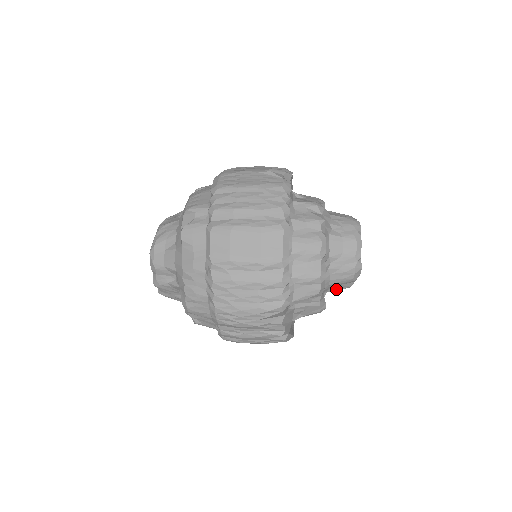
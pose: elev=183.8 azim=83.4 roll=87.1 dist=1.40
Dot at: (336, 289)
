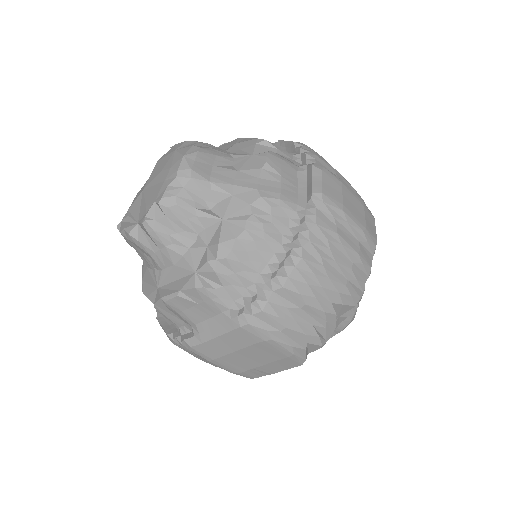
Dot at: occluded
